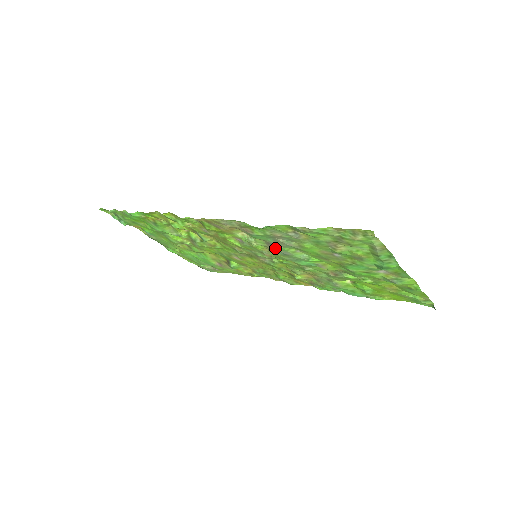
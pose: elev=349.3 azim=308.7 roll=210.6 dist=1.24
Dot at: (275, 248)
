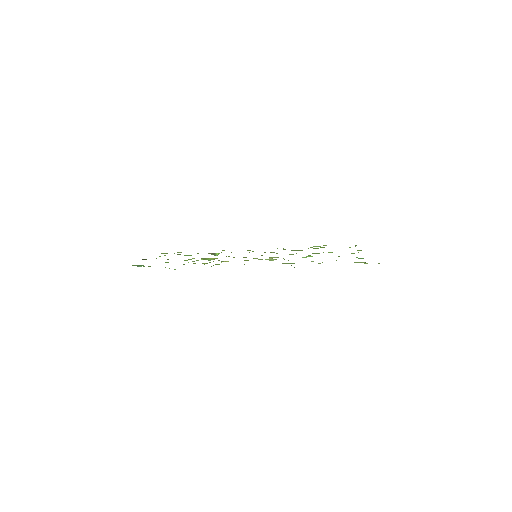
Dot at: occluded
